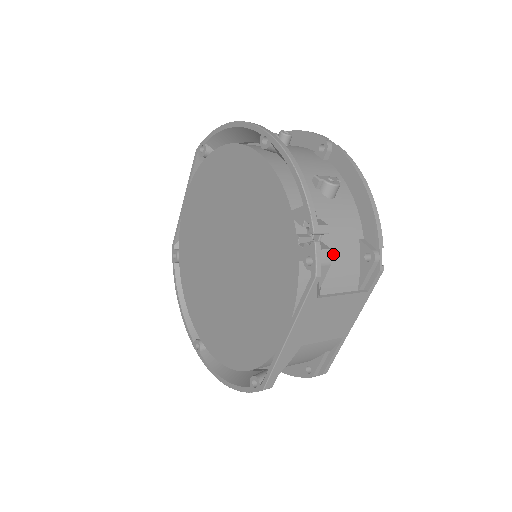
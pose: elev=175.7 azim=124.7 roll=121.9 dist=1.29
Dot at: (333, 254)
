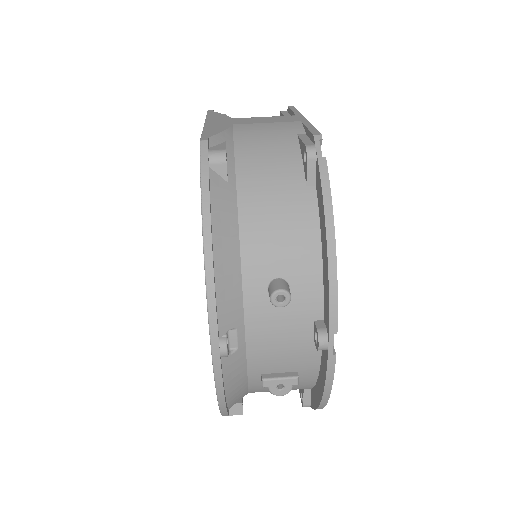
Dot at: occluded
